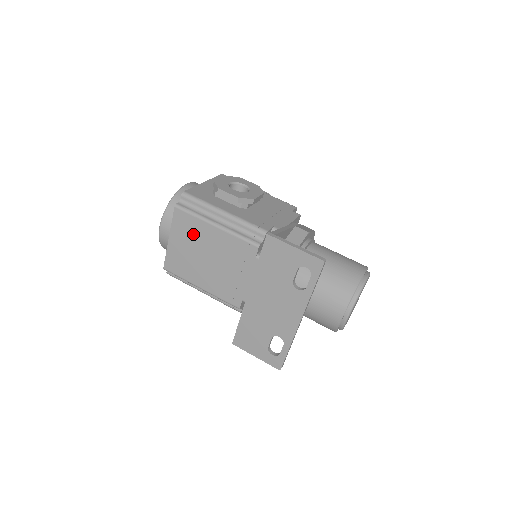
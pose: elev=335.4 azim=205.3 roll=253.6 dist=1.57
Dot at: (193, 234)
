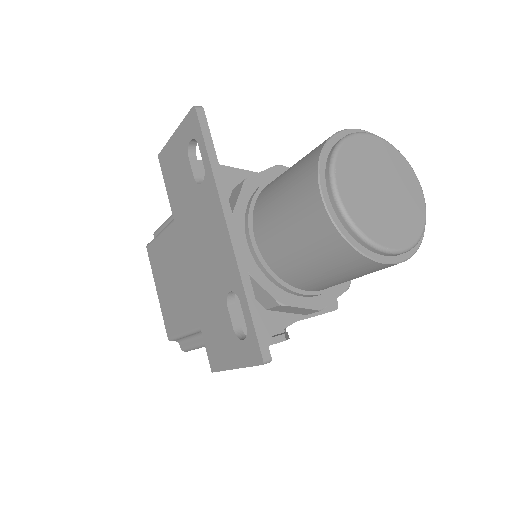
Dot at: (163, 261)
